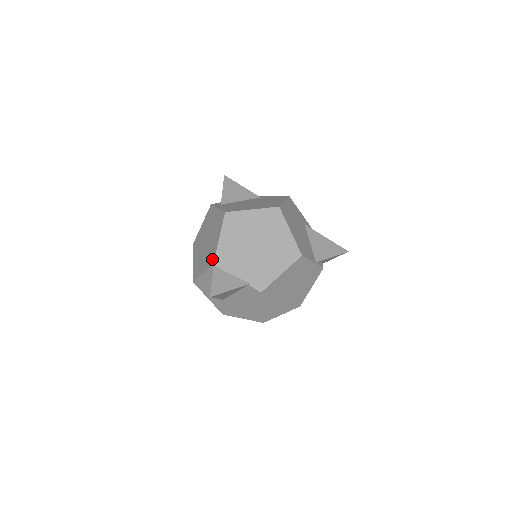
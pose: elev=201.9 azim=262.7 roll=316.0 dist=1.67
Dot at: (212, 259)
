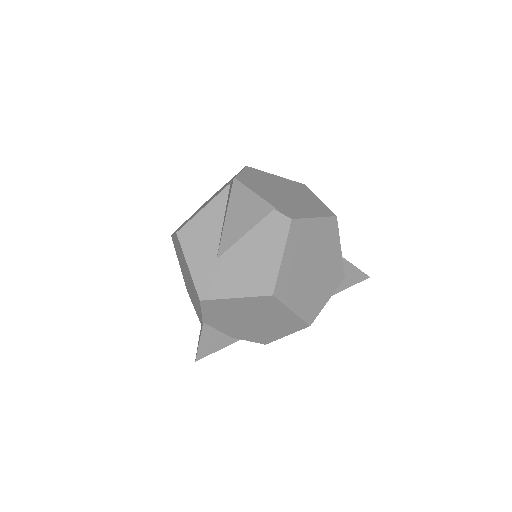
Dot at: occluded
